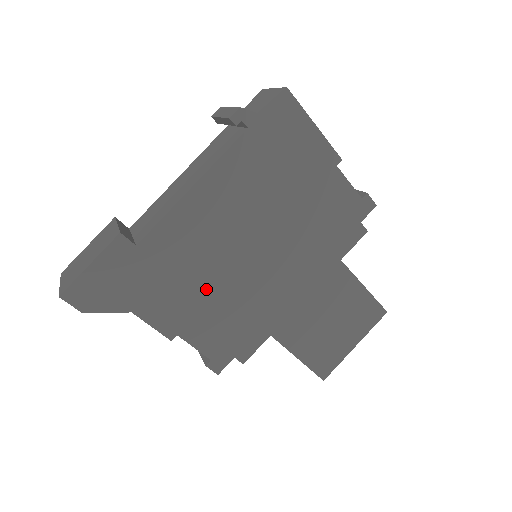
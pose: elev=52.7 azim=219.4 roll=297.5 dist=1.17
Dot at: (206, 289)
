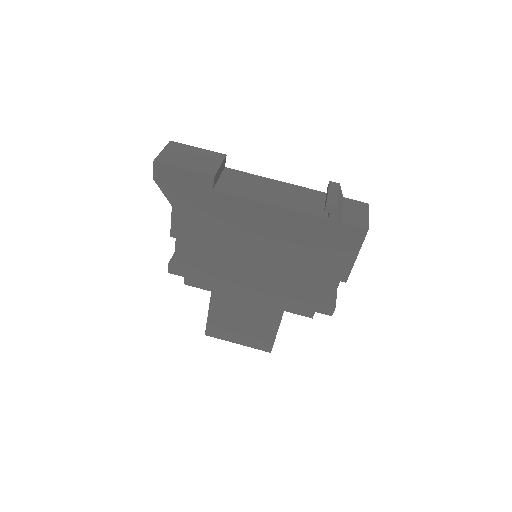
Dot at: (214, 241)
